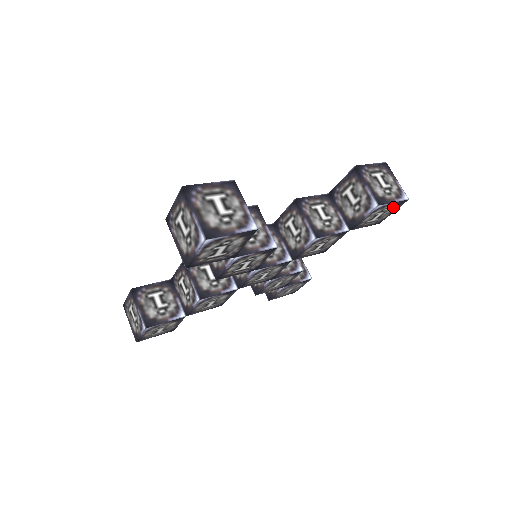
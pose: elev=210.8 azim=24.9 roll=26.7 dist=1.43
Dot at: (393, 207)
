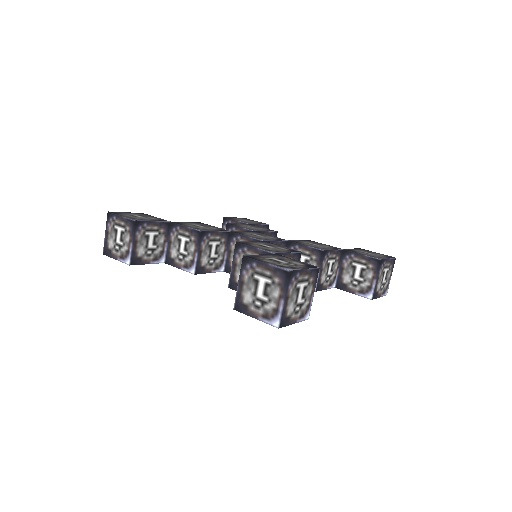
Dot at: occluded
